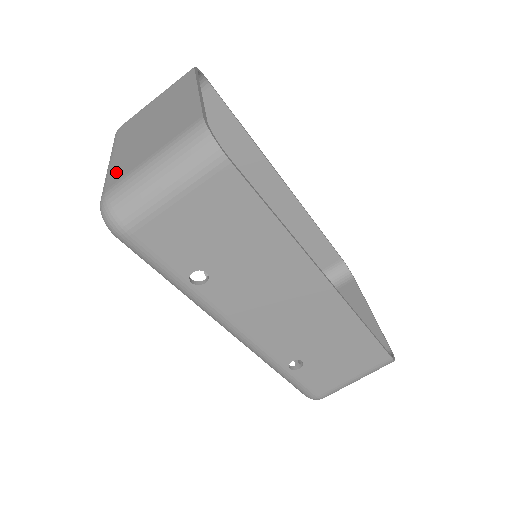
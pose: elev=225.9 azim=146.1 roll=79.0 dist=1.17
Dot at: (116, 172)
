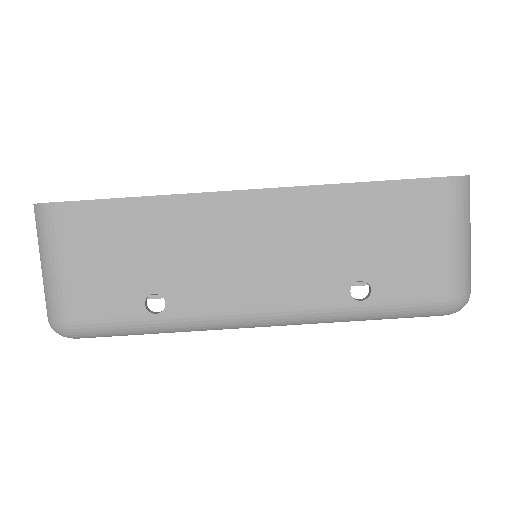
Dot at: occluded
